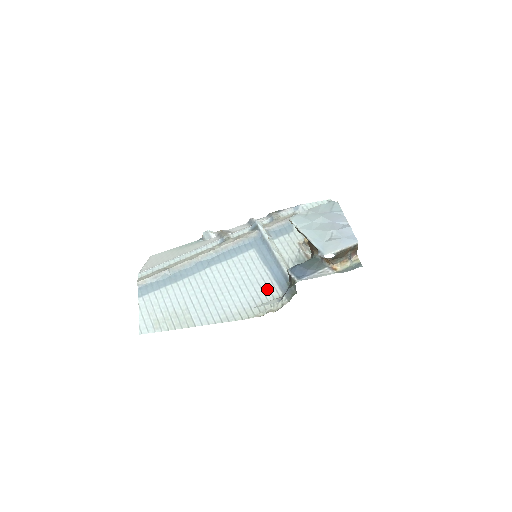
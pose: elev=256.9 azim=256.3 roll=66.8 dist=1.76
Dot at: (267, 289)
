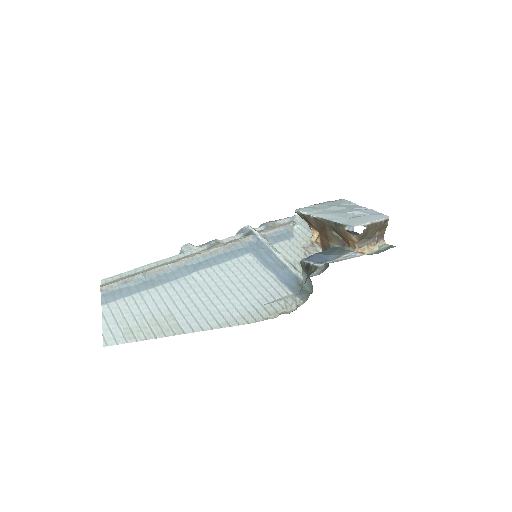
Dot at: (274, 291)
